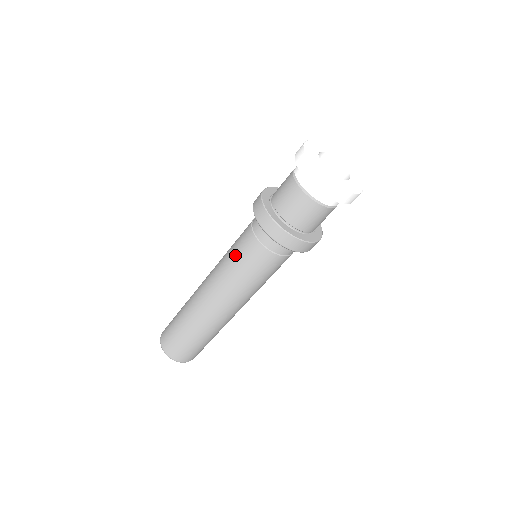
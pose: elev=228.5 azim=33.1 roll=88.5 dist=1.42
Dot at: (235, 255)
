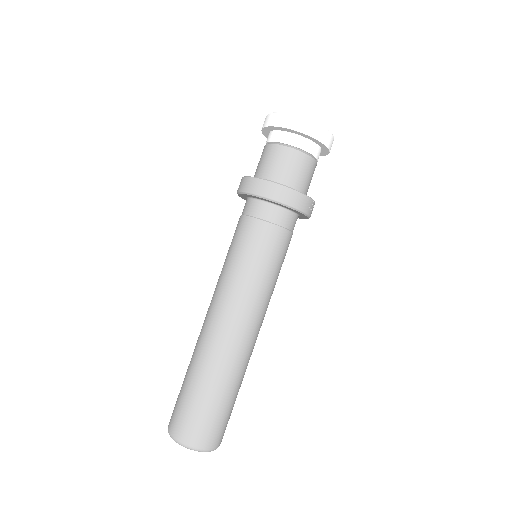
Dot at: (229, 249)
